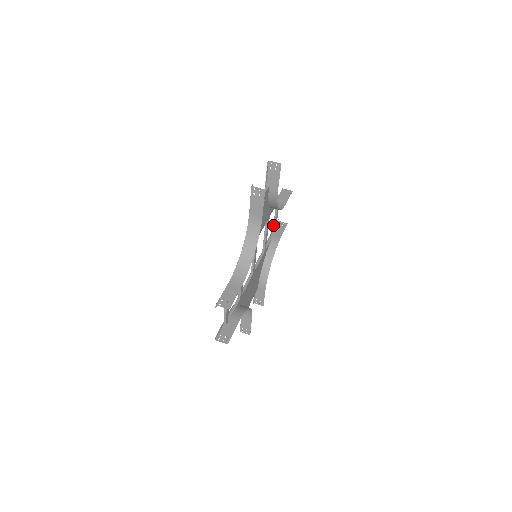
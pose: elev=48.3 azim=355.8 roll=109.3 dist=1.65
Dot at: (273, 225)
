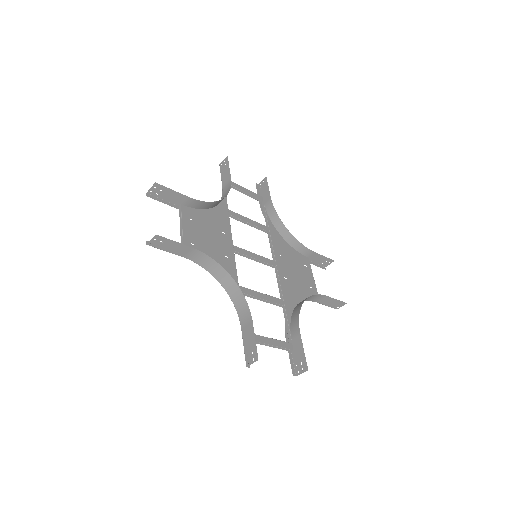
Dot at: occluded
